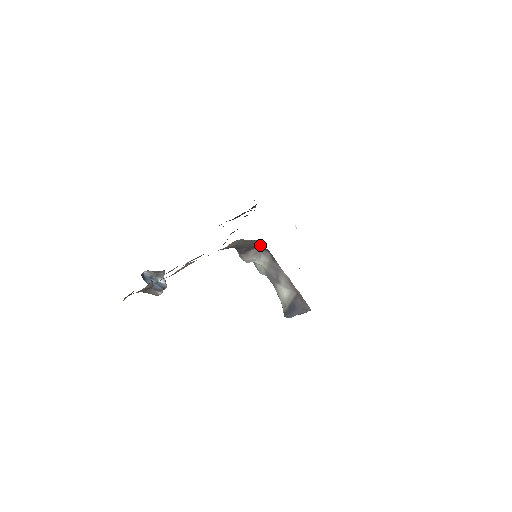
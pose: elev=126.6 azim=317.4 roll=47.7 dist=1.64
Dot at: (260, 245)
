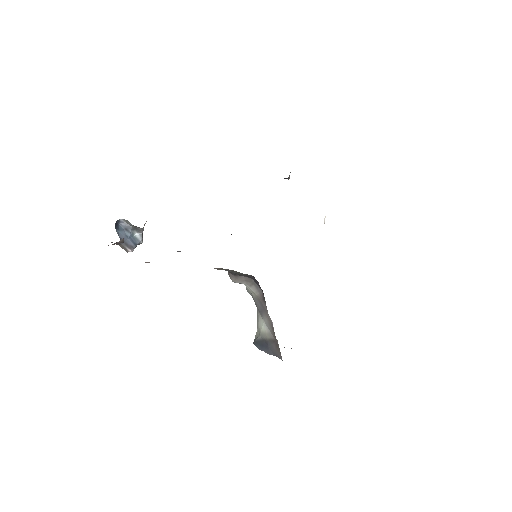
Dot at: (255, 279)
